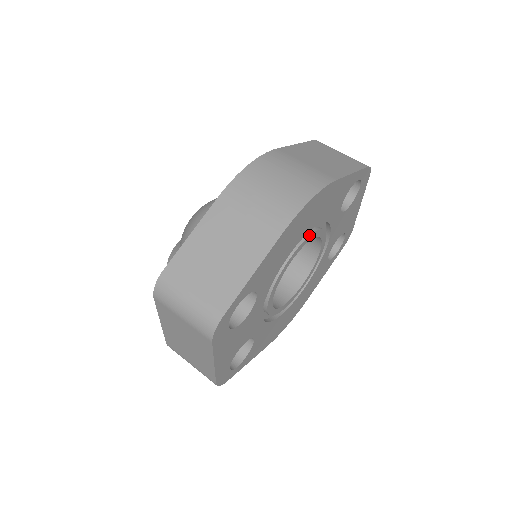
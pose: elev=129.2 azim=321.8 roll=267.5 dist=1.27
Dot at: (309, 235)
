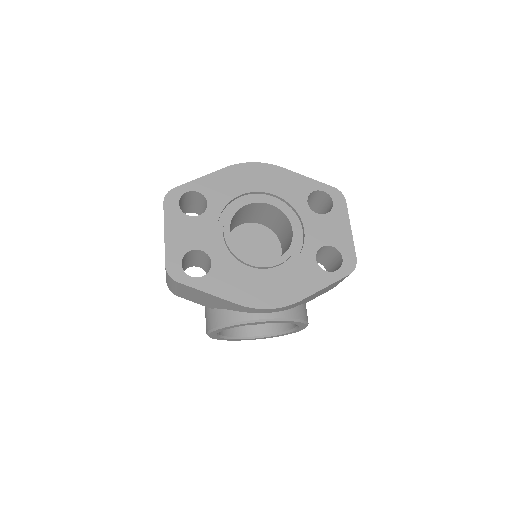
Dot at: (265, 198)
